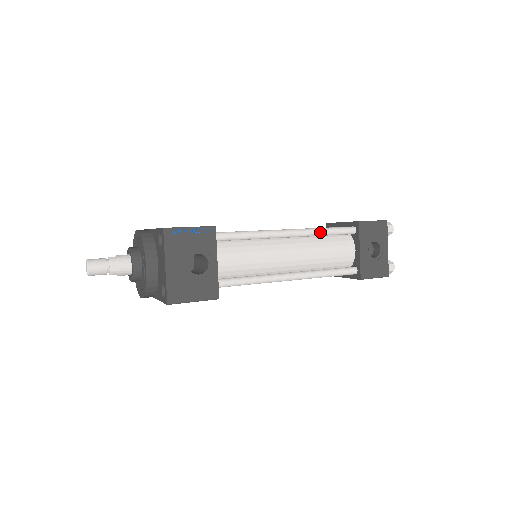
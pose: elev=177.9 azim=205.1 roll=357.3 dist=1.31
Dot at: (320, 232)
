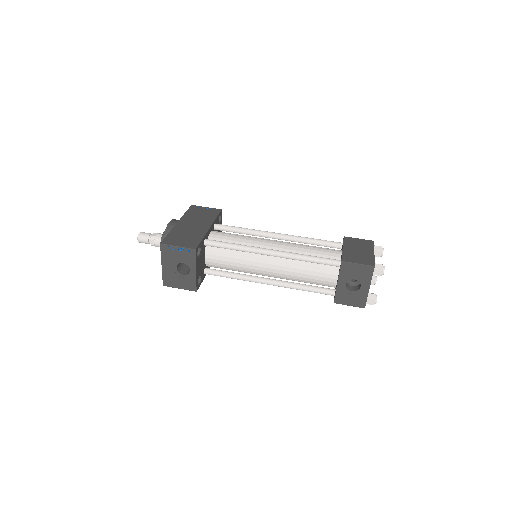
Dot at: (303, 259)
